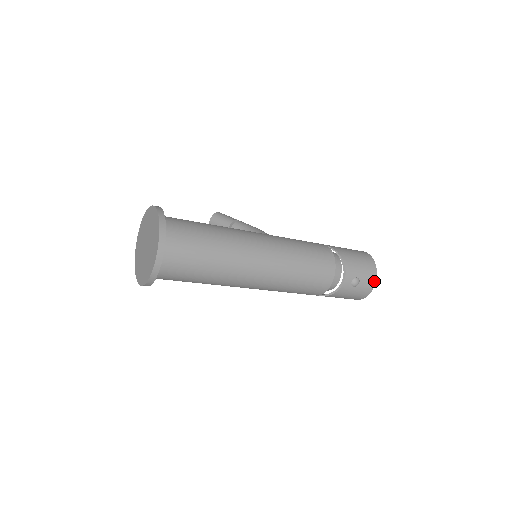
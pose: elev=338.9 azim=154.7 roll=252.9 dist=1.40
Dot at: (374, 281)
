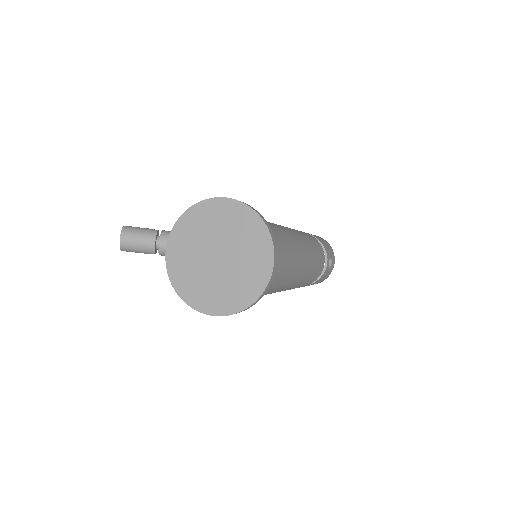
Dot at: (334, 259)
